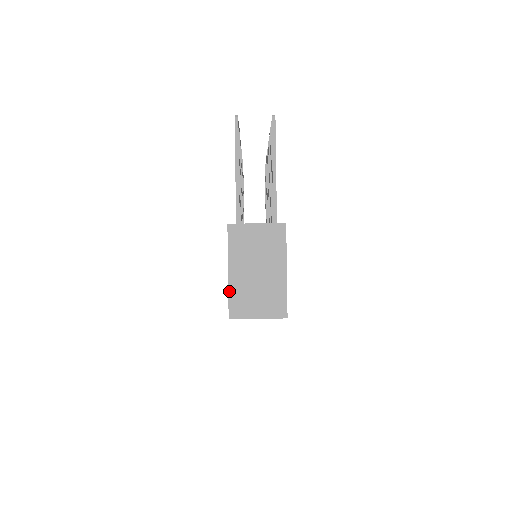
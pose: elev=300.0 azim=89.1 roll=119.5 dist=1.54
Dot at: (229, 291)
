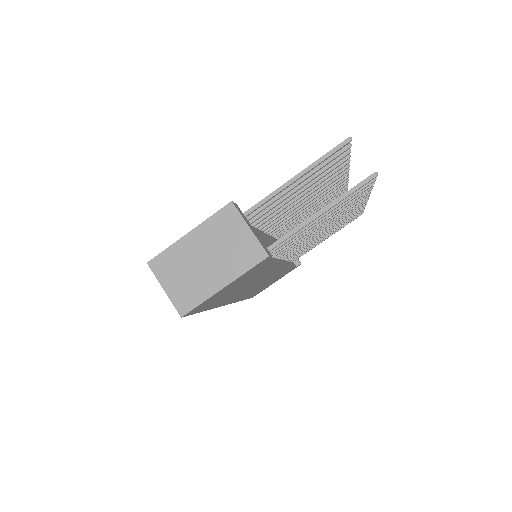
Dot at: (172, 246)
